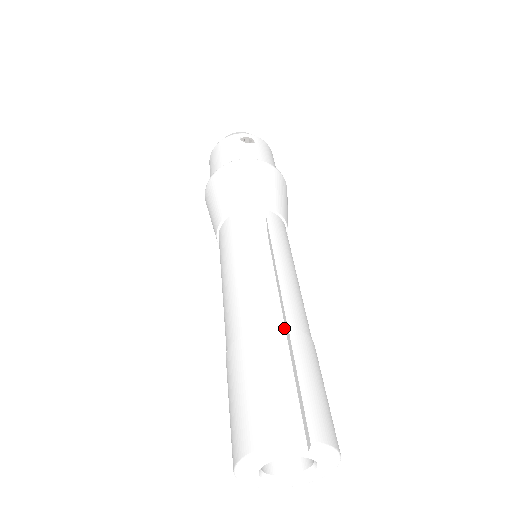
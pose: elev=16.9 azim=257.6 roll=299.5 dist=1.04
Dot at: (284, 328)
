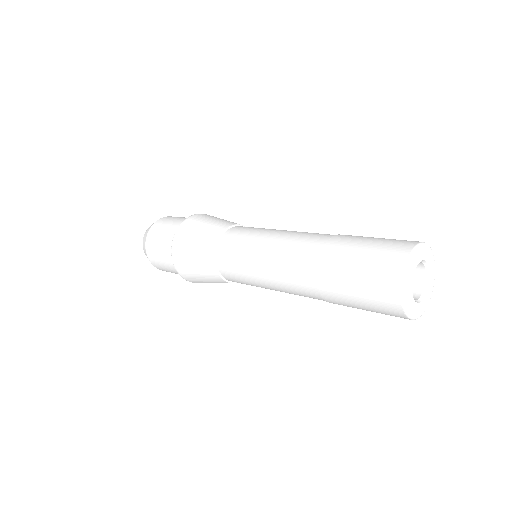
Dot at: occluded
